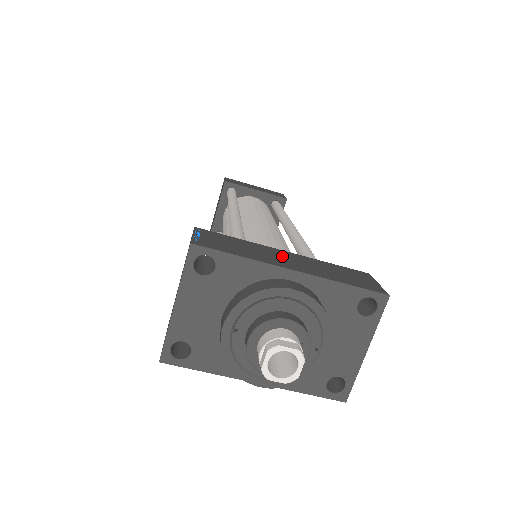
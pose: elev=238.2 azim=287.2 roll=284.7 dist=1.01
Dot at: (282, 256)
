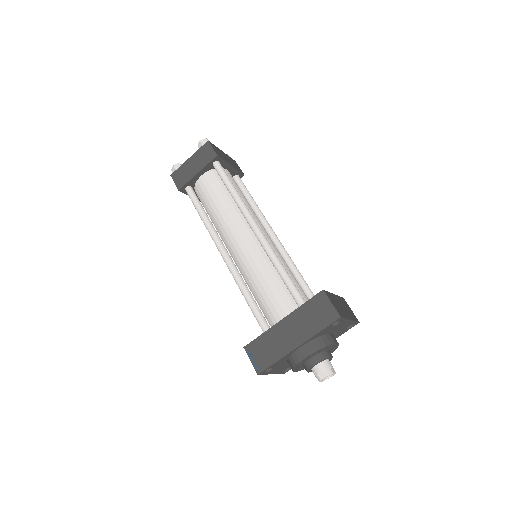
Dot at: (285, 332)
